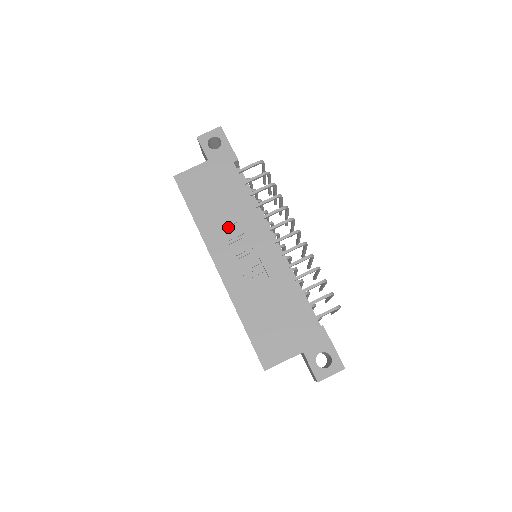
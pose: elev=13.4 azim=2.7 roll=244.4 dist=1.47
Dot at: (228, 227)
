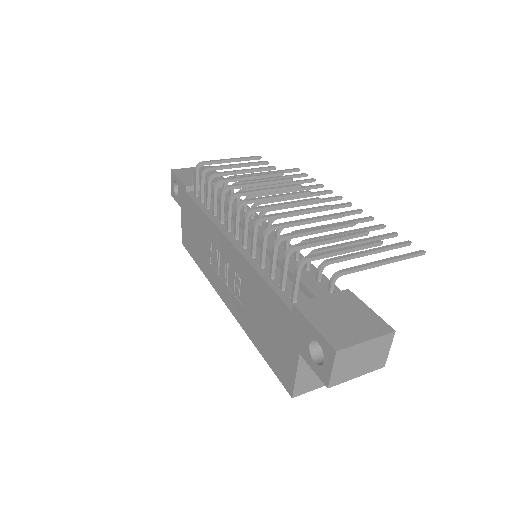
Dot at: (210, 256)
